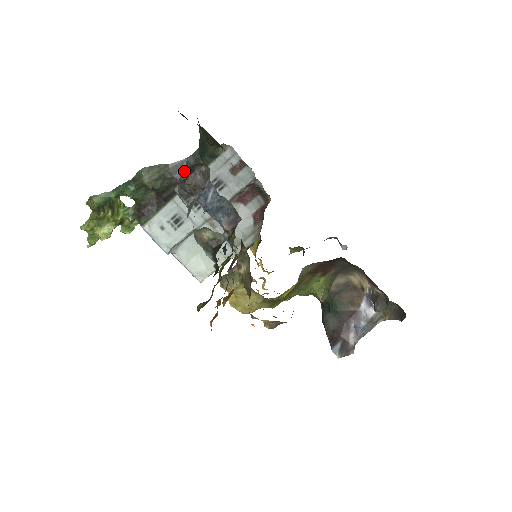
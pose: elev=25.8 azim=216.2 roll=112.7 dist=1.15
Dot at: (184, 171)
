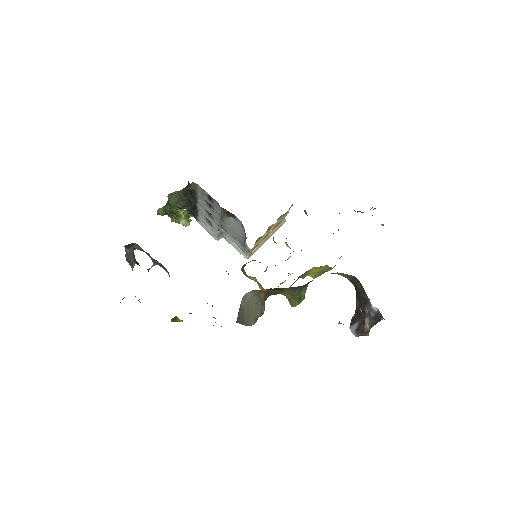
Dot at: (125, 248)
